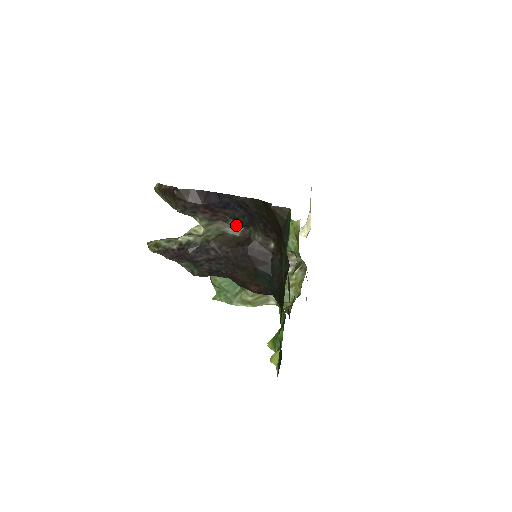
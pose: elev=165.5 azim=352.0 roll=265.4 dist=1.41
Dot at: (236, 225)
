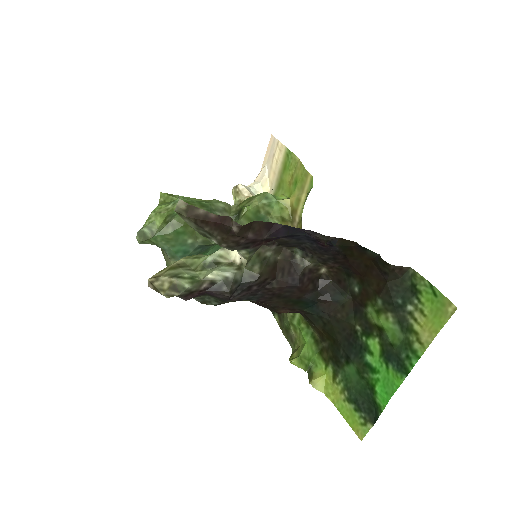
Dot at: (278, 247)
